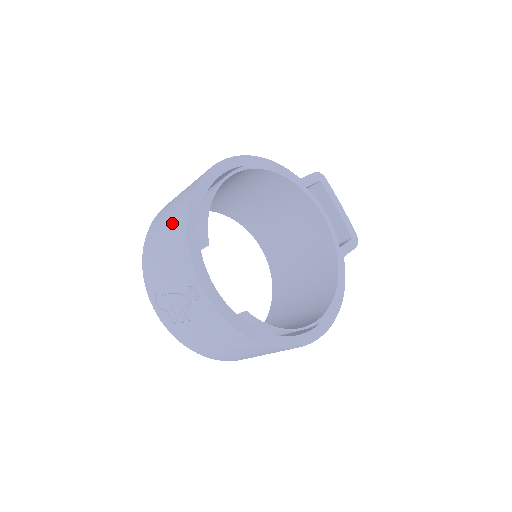
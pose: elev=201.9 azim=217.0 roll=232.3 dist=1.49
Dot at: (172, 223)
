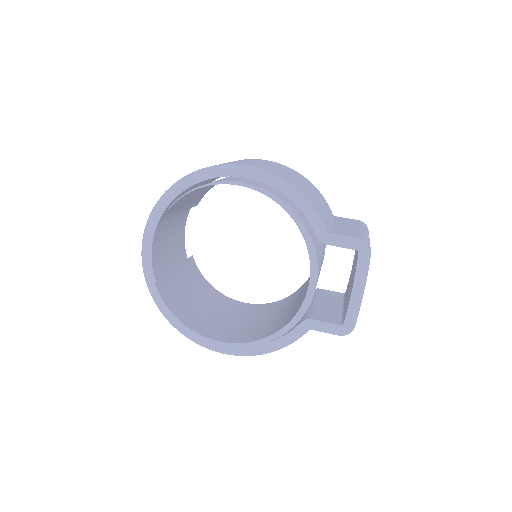
Dot at: occluded
